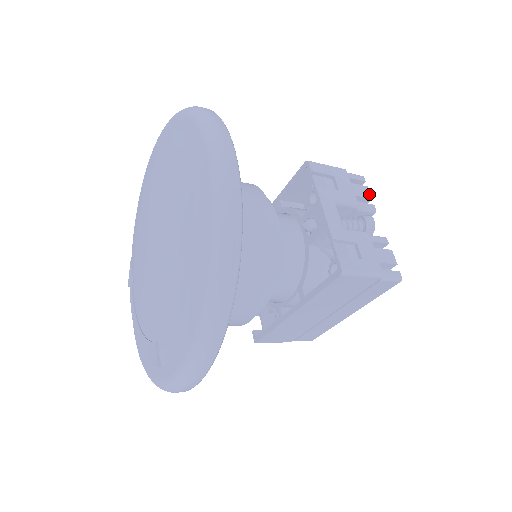
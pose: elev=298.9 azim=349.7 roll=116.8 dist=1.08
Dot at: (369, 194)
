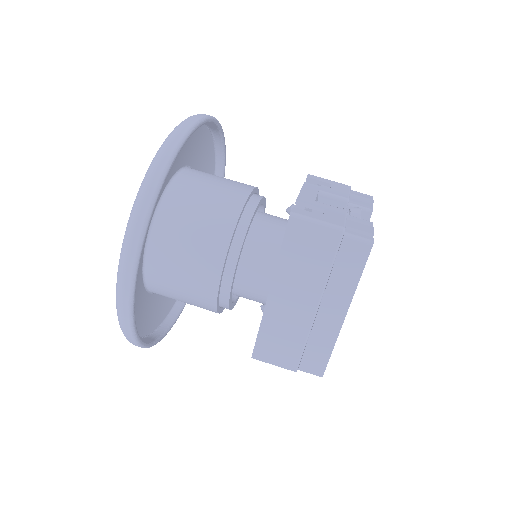
Dot at: (371, 202)
